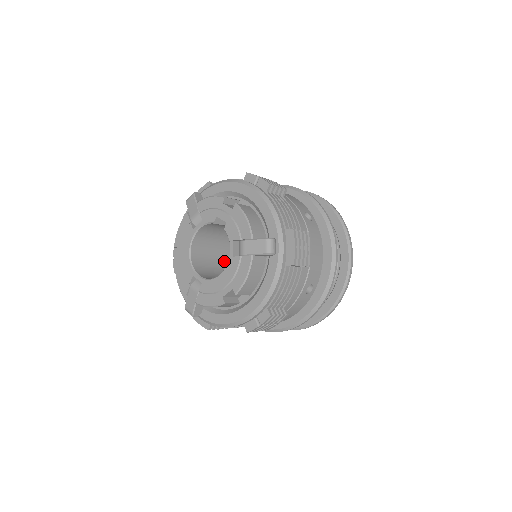
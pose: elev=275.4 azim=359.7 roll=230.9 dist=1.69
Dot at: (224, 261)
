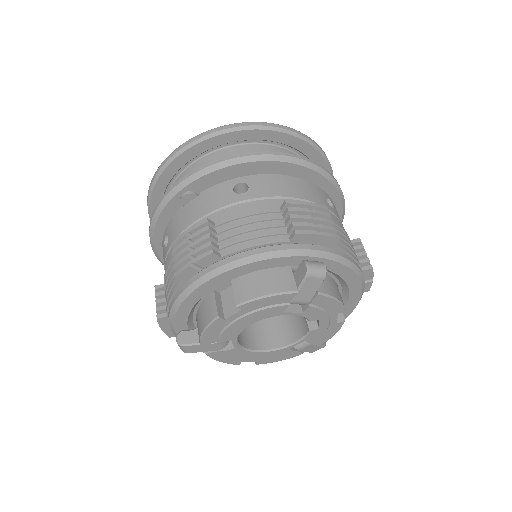
Dot at: occluded
